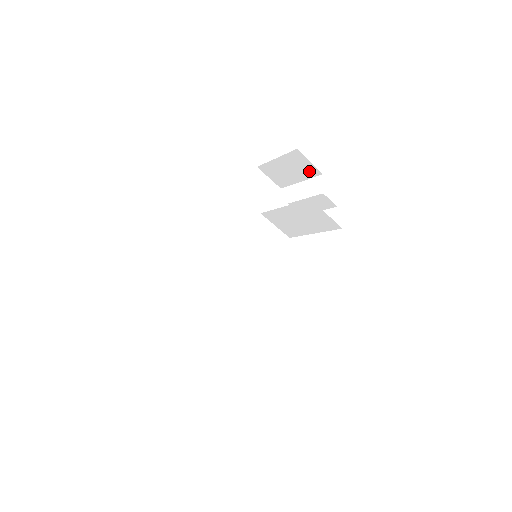
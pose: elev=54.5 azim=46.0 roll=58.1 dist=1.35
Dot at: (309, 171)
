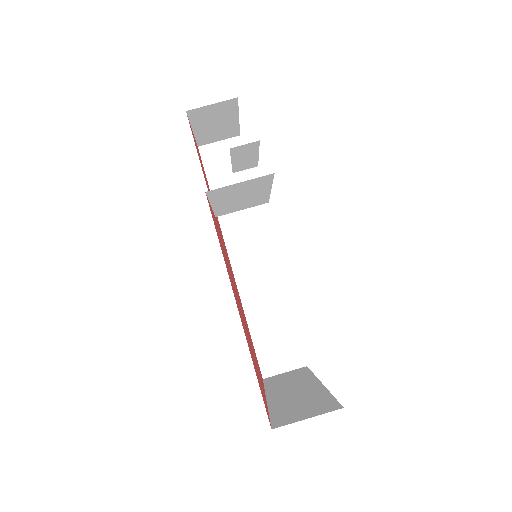
Dot at: (226, 108)
